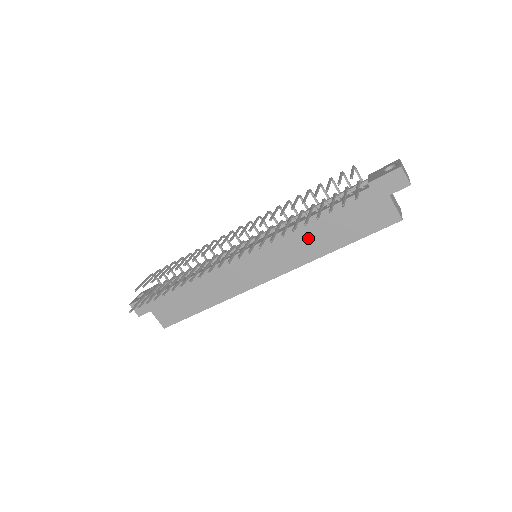
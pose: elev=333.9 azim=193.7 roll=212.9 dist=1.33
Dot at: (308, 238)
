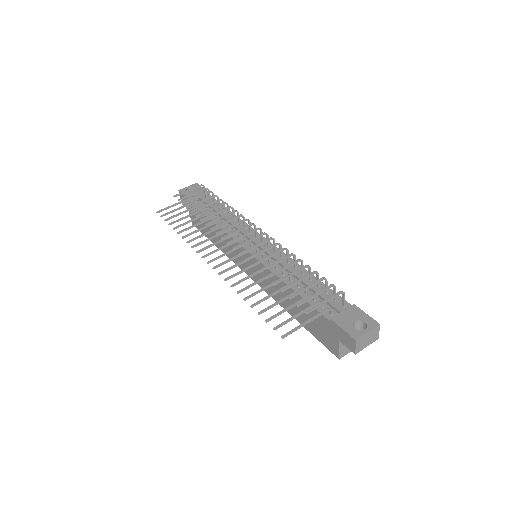
Dot at: (282, 292)
